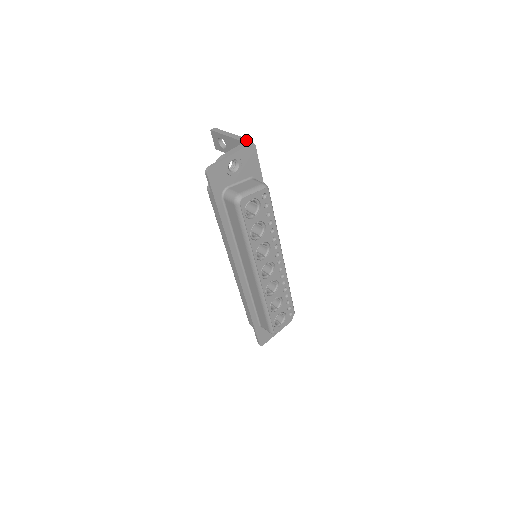
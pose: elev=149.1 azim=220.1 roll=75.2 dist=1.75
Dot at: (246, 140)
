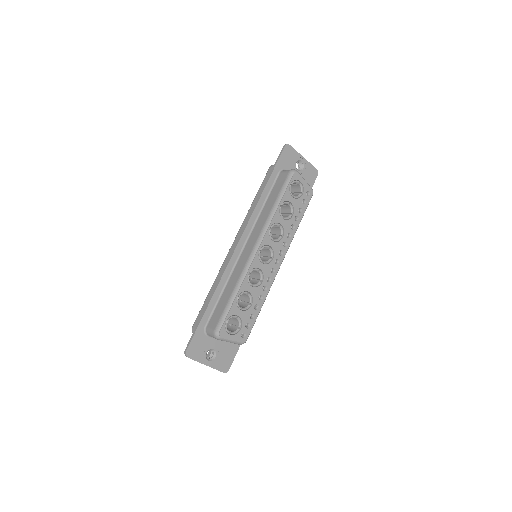
Dot at: occluded
